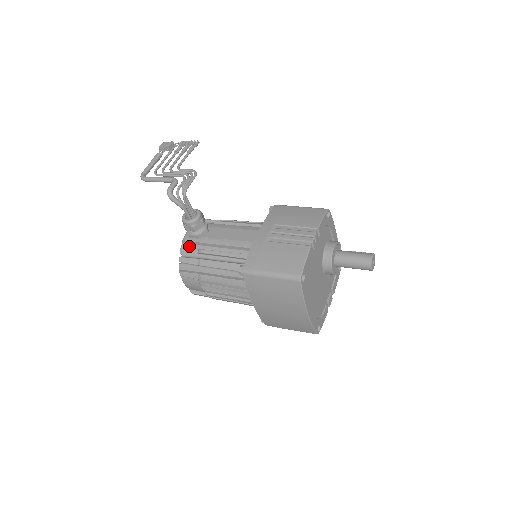
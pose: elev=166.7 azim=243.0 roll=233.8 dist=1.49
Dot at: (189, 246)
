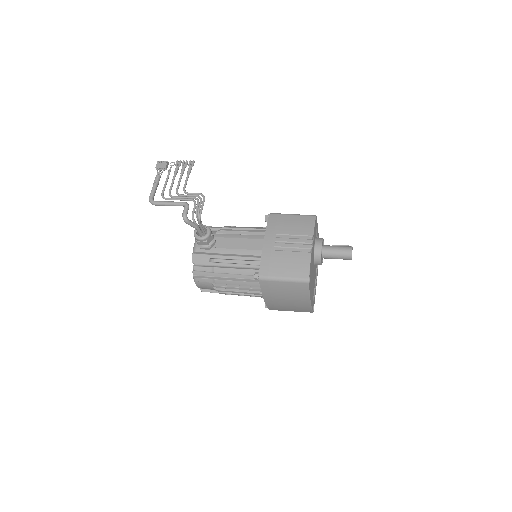
Dot at: (200, 256)
